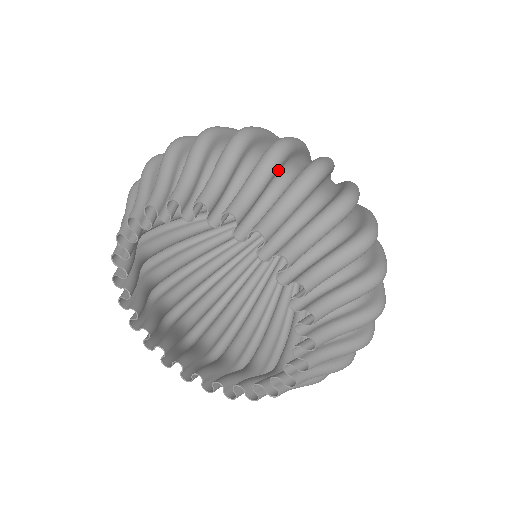
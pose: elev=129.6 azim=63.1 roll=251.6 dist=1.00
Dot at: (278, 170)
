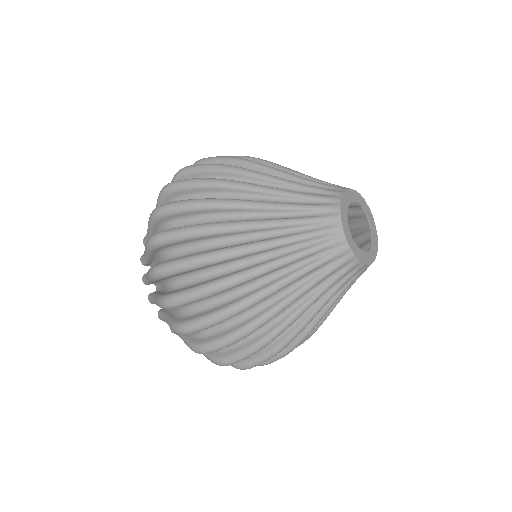
Dot at: occluded
